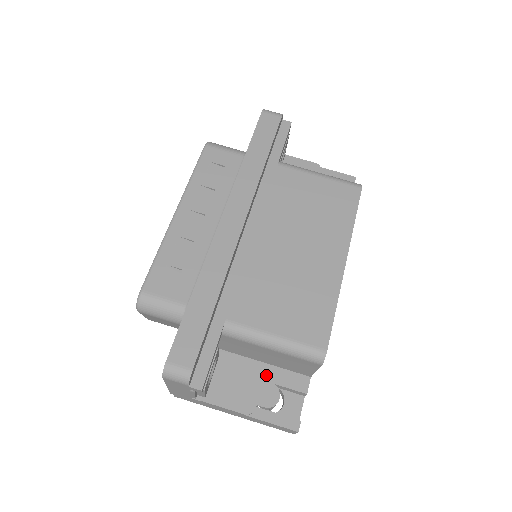
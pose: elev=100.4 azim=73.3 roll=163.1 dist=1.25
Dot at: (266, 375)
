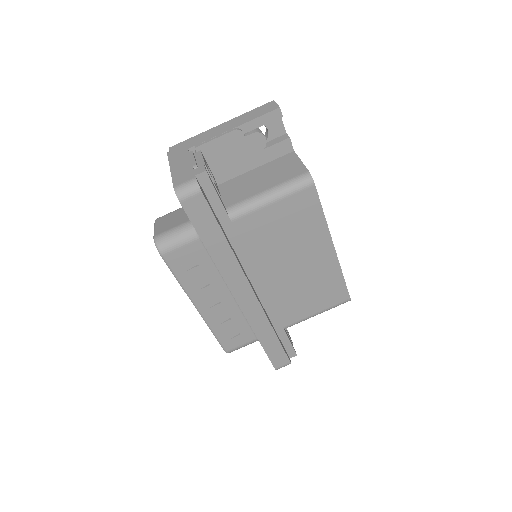
Dot at: occluded
